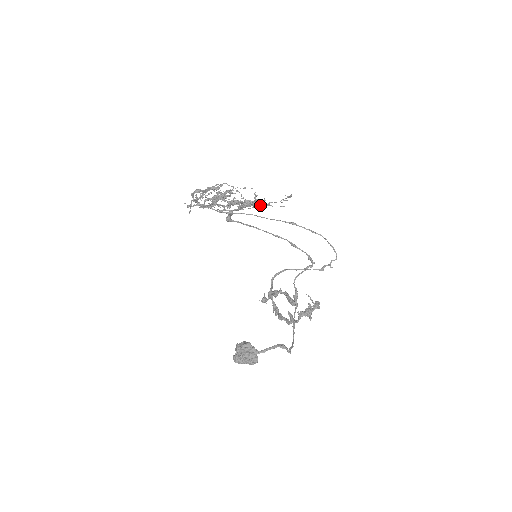
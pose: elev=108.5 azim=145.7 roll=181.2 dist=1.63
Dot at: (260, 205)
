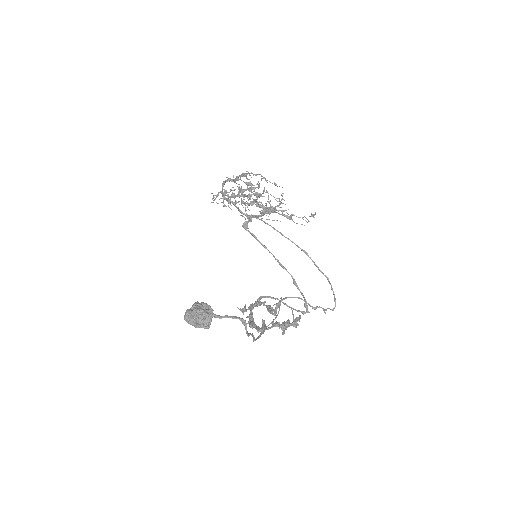
Dot at: (282, 214)
